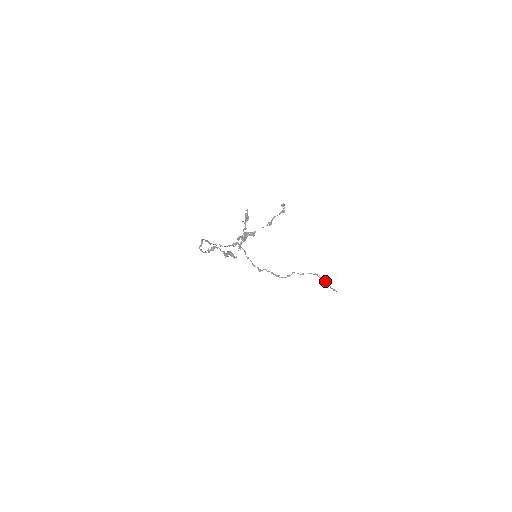
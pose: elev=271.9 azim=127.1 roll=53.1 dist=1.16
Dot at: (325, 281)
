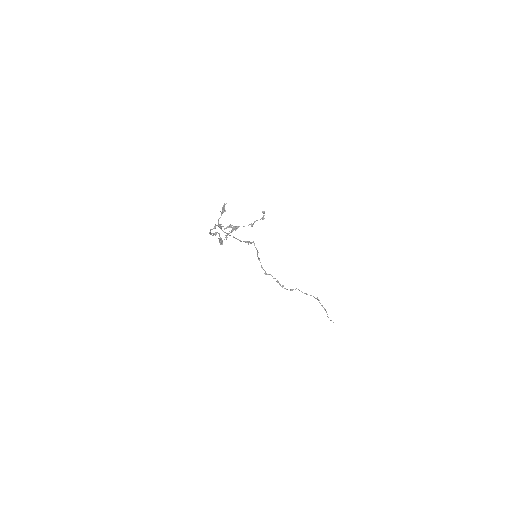
Dot at: (324, 308)
